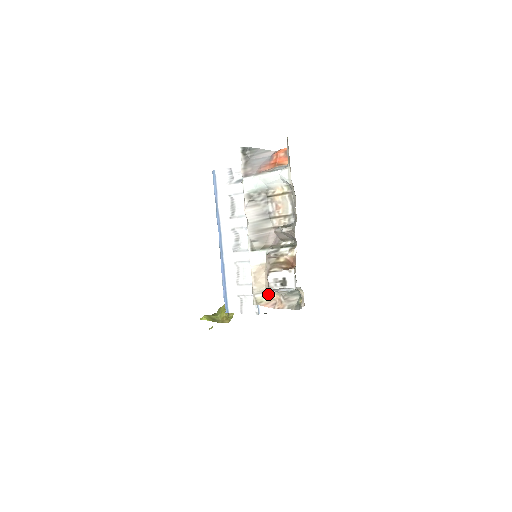
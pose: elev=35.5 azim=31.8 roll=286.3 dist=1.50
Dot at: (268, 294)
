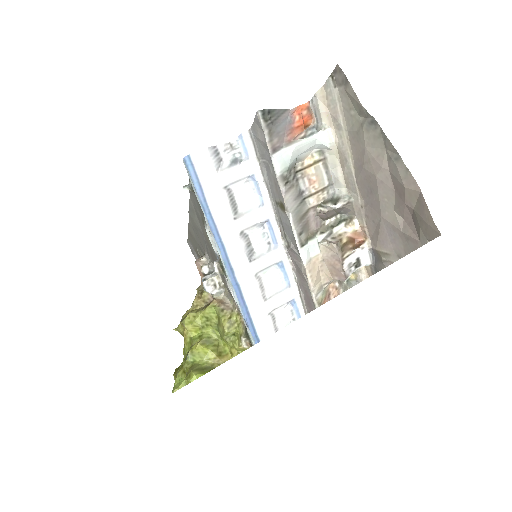
Dot at: (325, 288)
